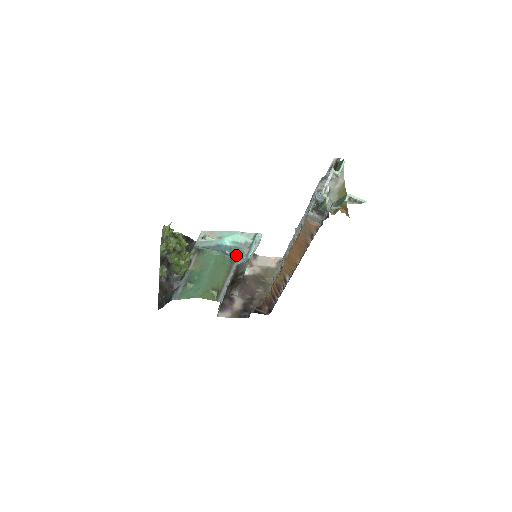
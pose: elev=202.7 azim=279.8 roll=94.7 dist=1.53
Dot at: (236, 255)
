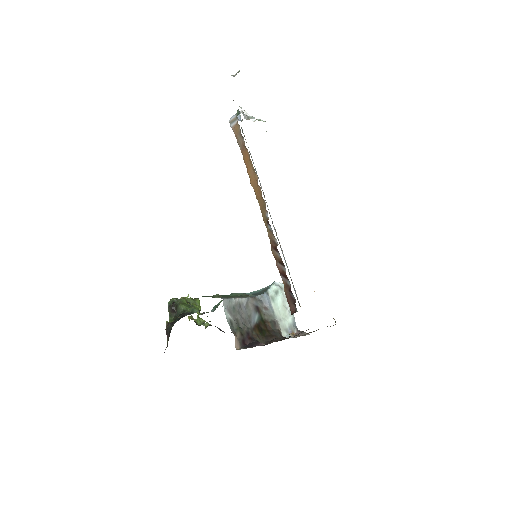
Dot at: occluded
